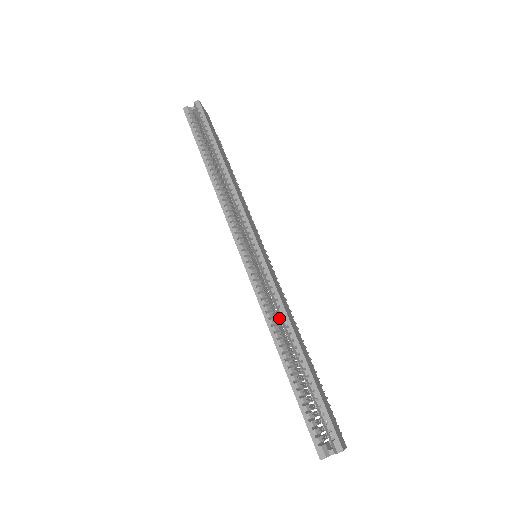
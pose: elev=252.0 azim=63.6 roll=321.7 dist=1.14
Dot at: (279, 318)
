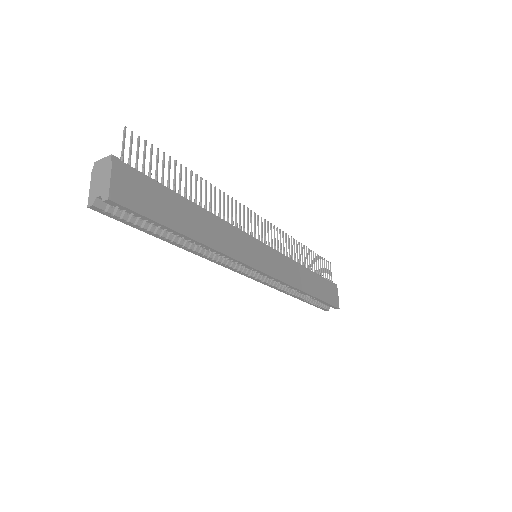
Dot at: occluded
